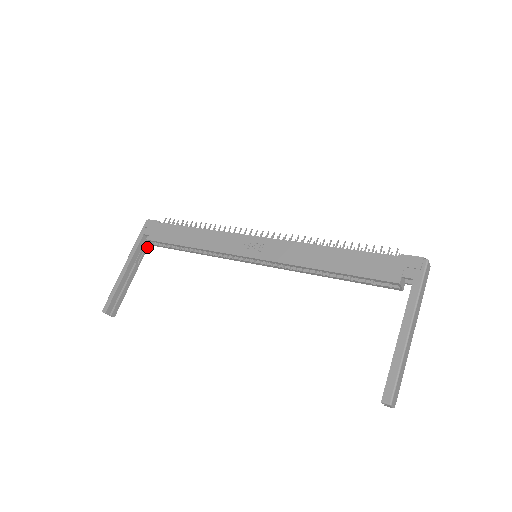
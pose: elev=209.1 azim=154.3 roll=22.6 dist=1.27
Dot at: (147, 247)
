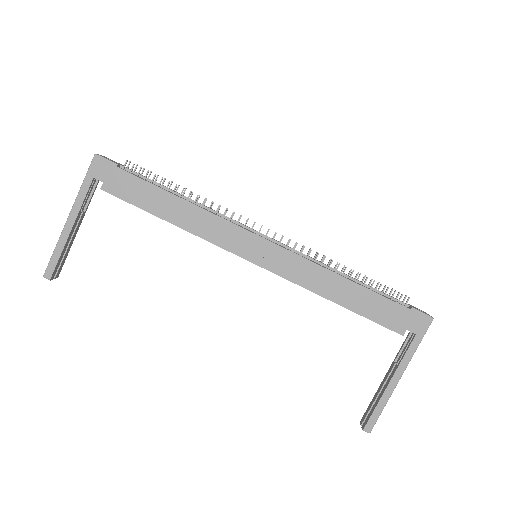
Dot at: (95, 189)
